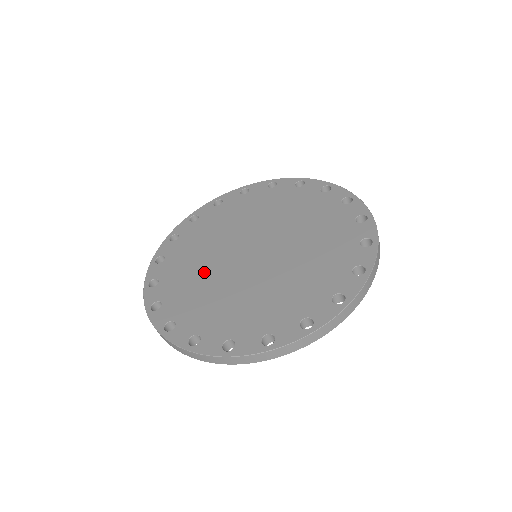
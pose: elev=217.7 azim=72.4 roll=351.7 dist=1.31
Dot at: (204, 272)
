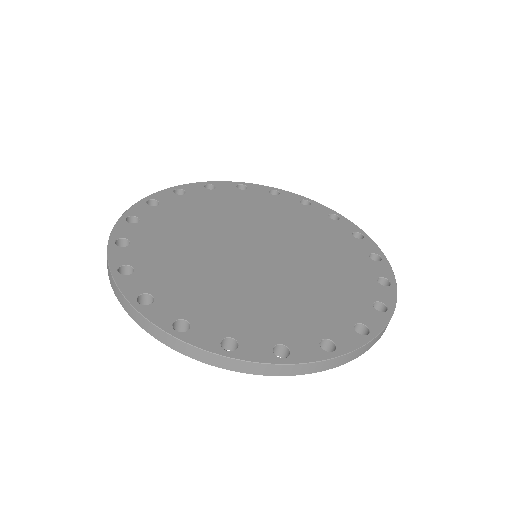
Dot at: (194, 252)
